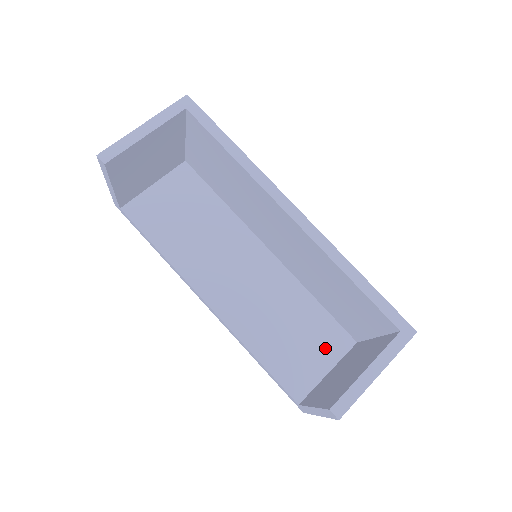
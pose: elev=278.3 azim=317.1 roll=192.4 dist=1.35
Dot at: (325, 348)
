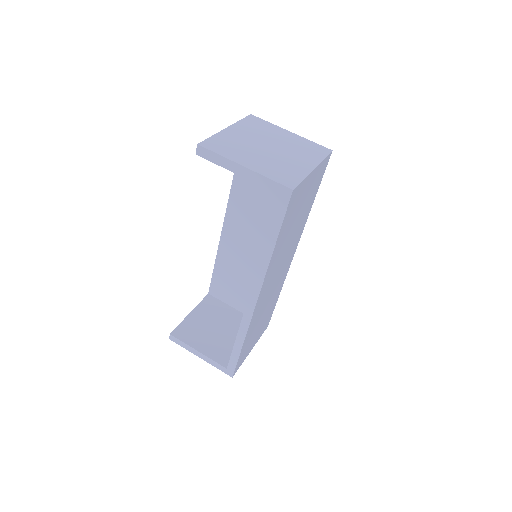
Dot at: (245, 304)
